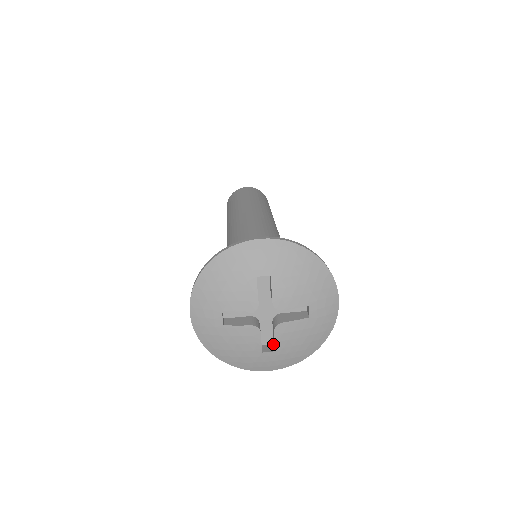
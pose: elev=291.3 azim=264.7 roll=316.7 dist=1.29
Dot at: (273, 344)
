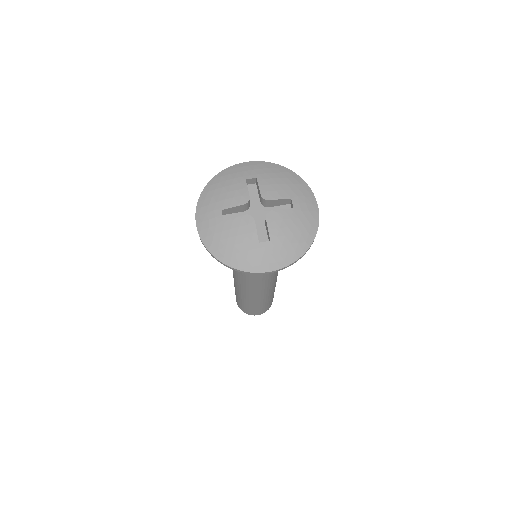
Dot at: occluded
